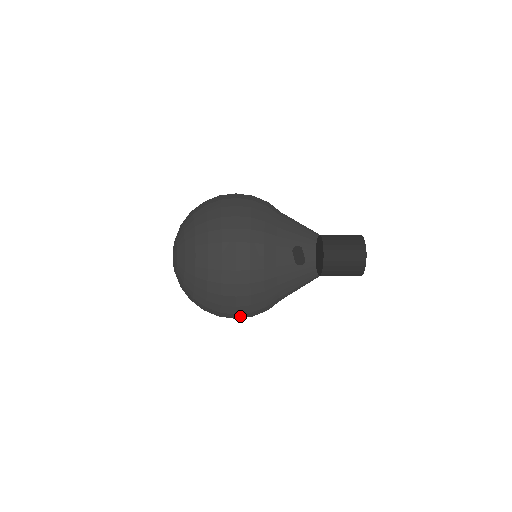
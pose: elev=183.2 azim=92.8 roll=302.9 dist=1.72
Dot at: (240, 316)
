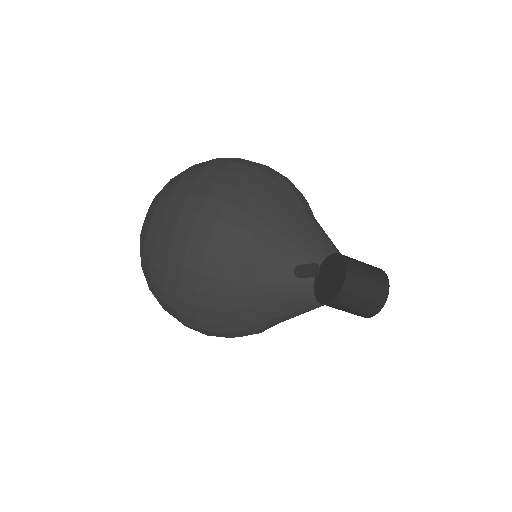
Dot at: occluded
